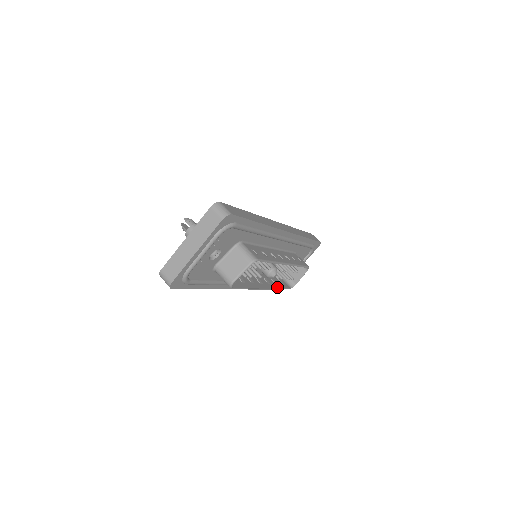
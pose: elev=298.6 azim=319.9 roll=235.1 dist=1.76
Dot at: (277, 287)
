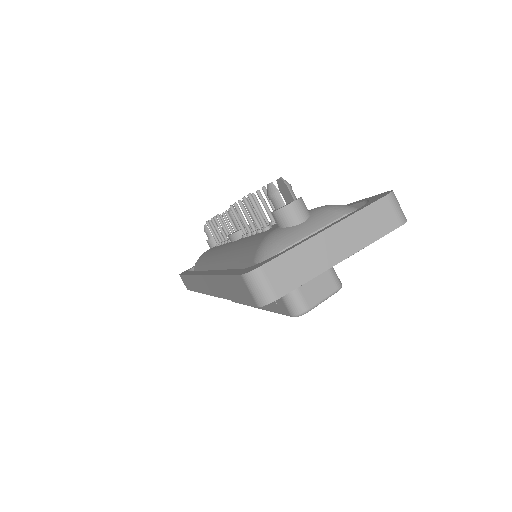
Dot at: occluded
